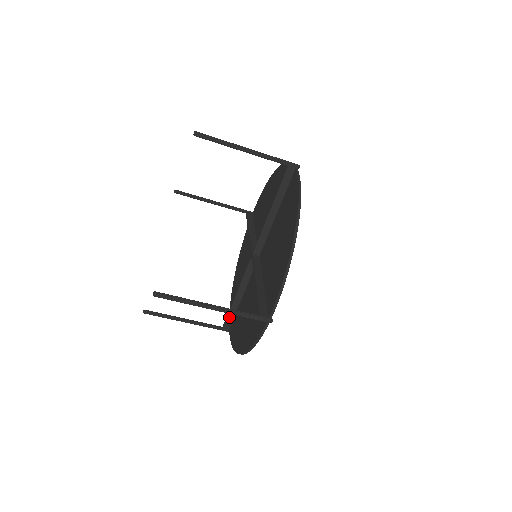
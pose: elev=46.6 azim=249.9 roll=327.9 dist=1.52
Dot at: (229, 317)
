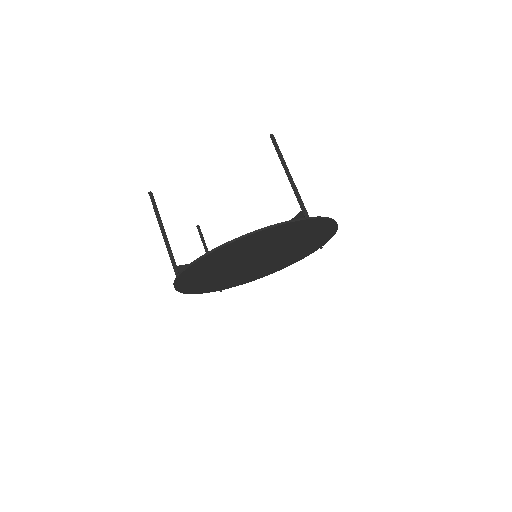
Dot at: occluded
